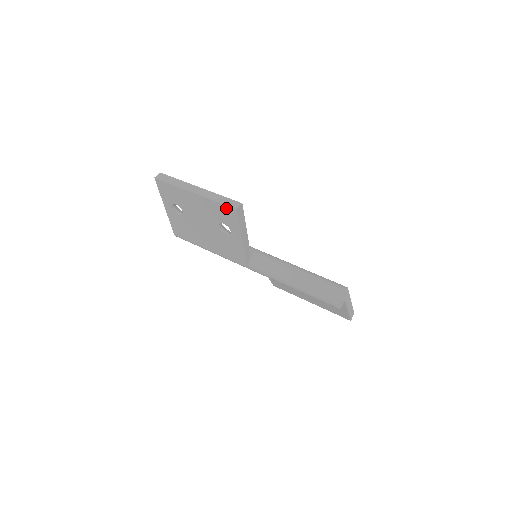
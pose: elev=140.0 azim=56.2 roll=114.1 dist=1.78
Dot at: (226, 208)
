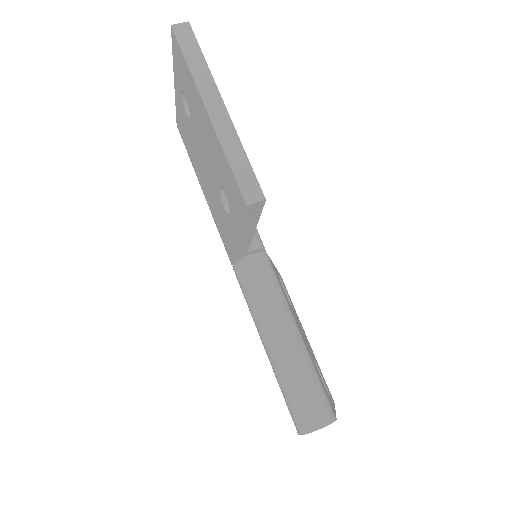
Dot at: (235, 185)
